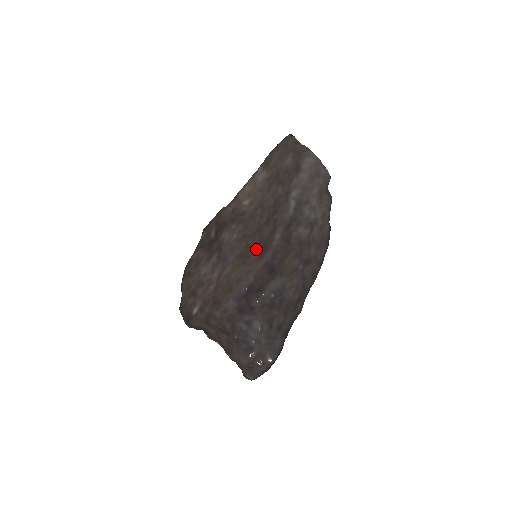
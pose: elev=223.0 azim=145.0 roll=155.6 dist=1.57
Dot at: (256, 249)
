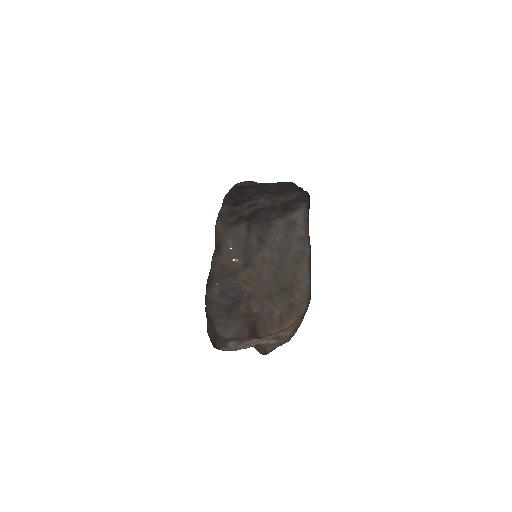
Dot at: occluded
